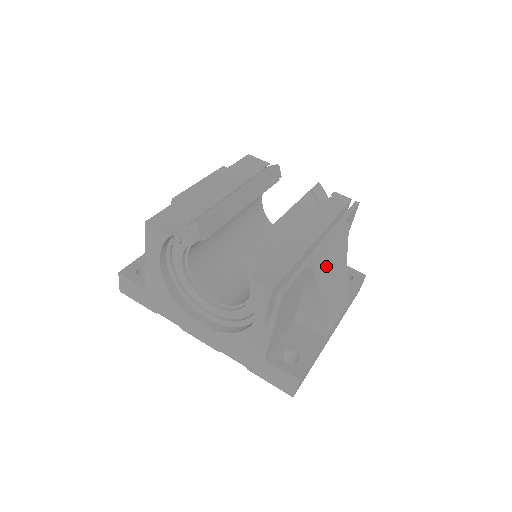
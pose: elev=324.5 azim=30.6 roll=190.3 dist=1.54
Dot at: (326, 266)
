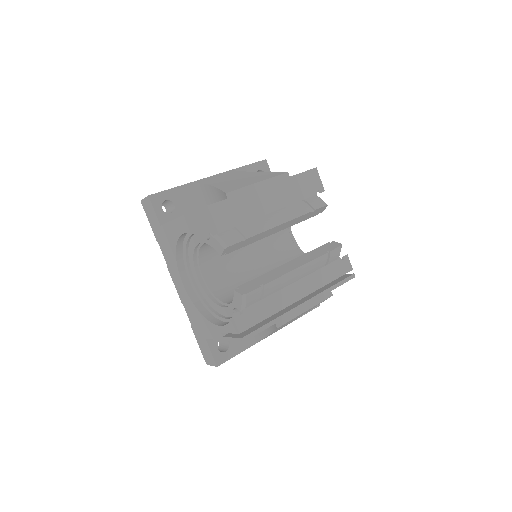
Dot at: occluded
